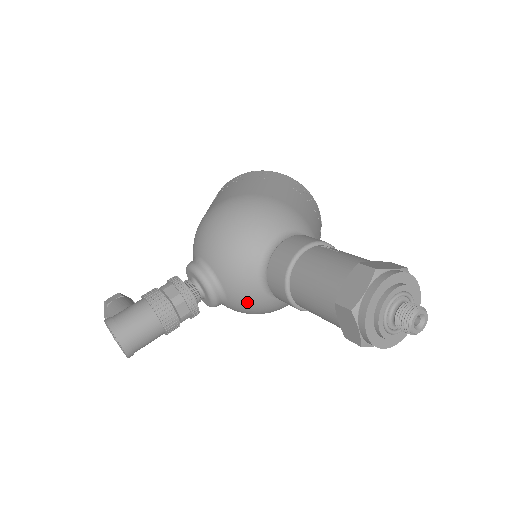
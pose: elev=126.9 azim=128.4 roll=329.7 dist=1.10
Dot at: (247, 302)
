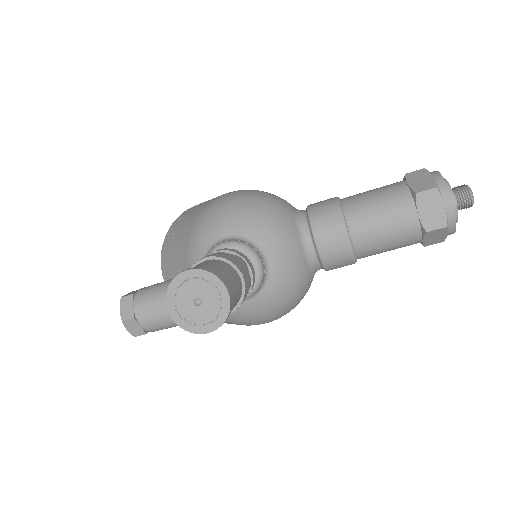
Dot at: (290, 275)
